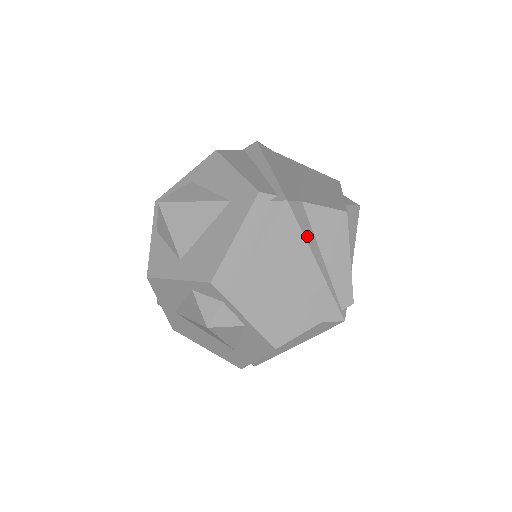
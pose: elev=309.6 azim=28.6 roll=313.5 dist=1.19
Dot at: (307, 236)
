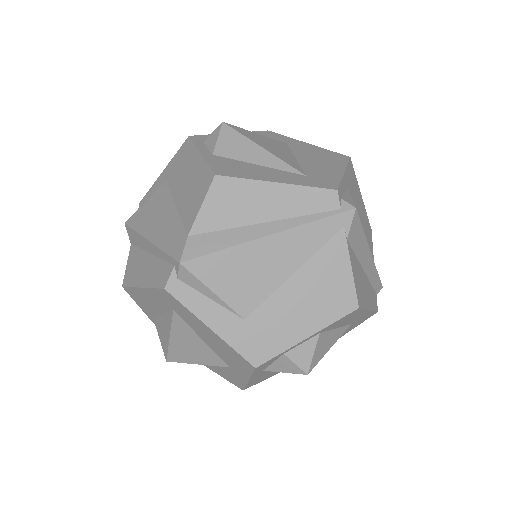
Dot at: (231, 242)
